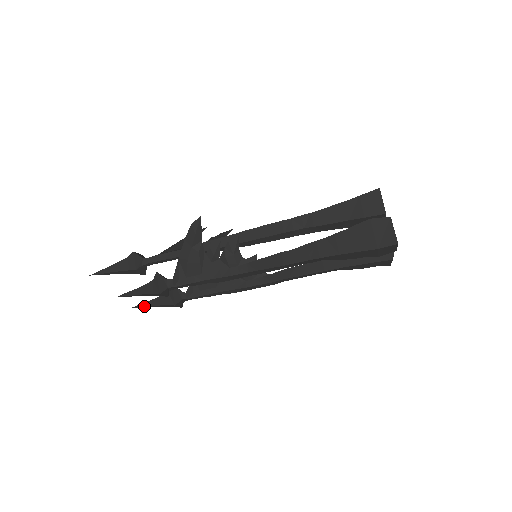
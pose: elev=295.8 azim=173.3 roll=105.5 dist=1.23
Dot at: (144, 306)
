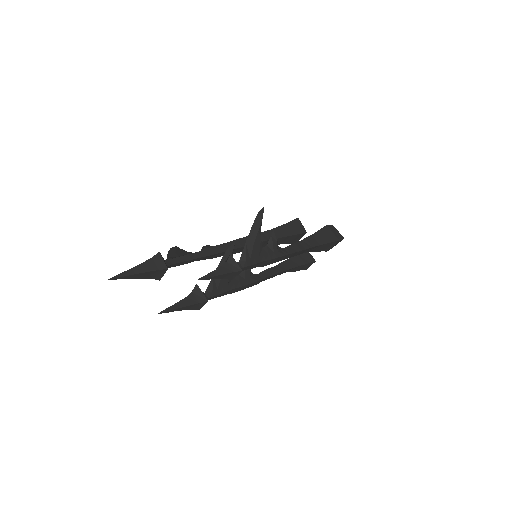
Dot at: (173, 309)
